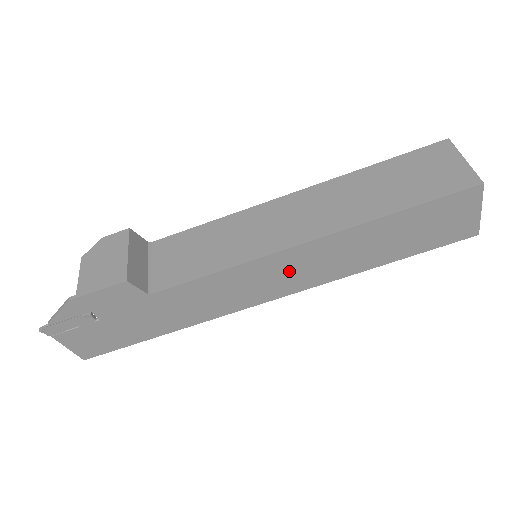
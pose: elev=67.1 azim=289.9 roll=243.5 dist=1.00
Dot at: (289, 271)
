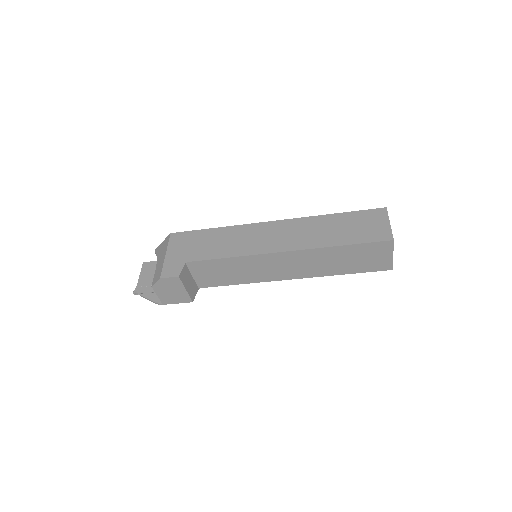
Dot at: occluded
